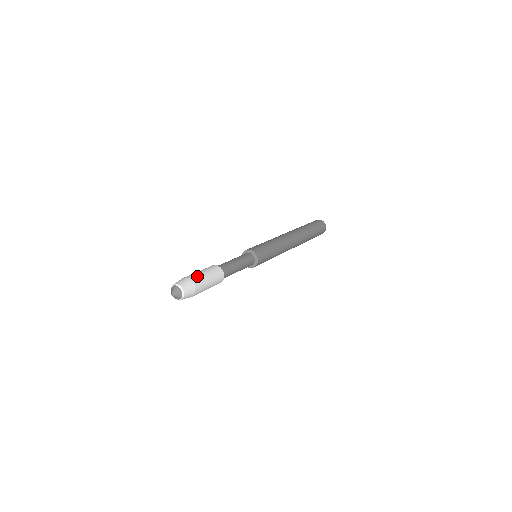
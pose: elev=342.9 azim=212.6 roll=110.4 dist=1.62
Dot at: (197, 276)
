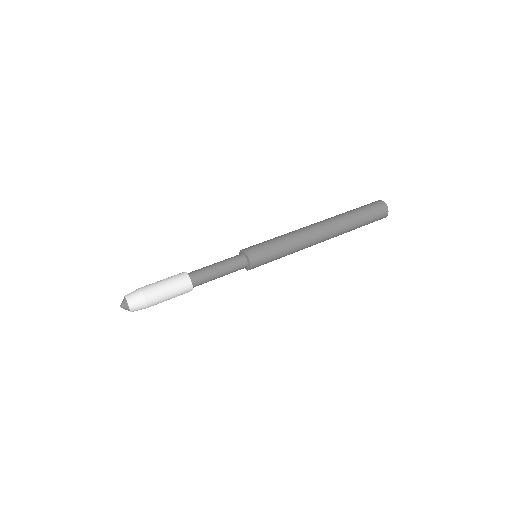
Dot at: (156, 297)
